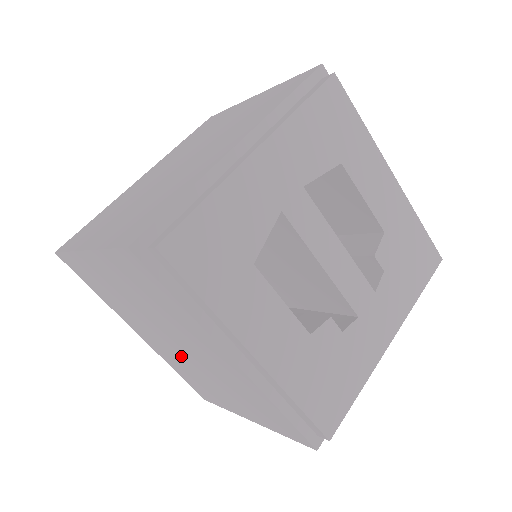
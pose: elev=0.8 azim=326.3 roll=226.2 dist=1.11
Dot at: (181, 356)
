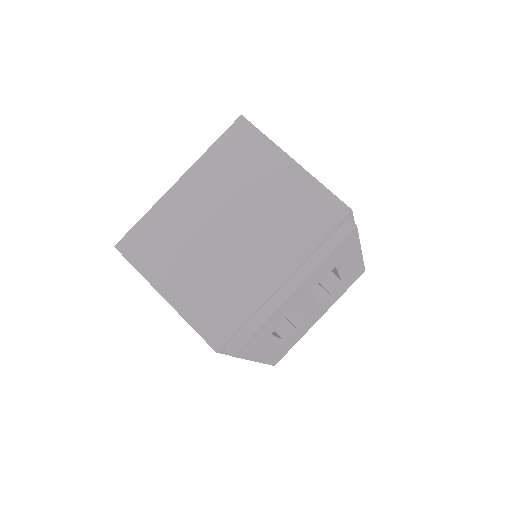
Dot at: occluded
